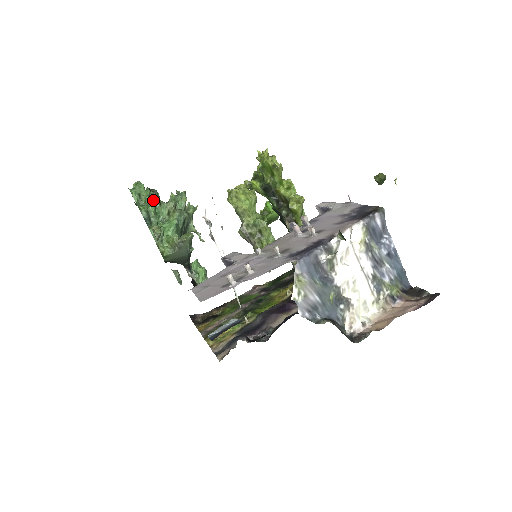
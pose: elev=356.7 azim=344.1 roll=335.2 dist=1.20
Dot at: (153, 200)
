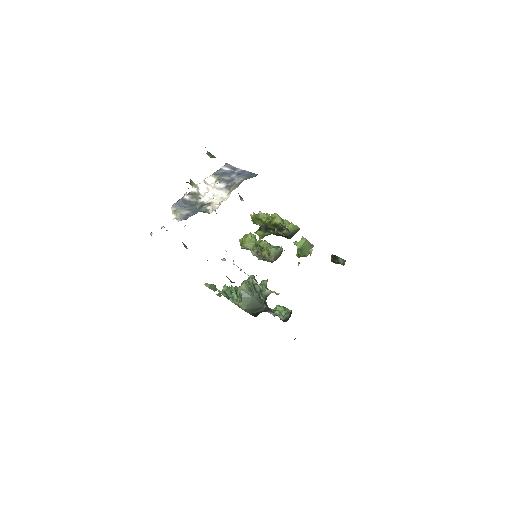
Dot at: occluded
